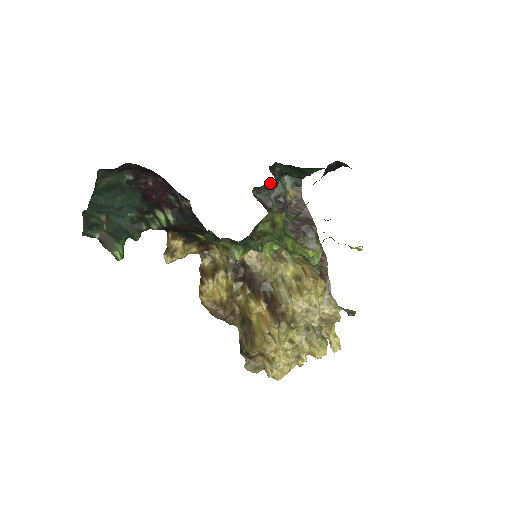
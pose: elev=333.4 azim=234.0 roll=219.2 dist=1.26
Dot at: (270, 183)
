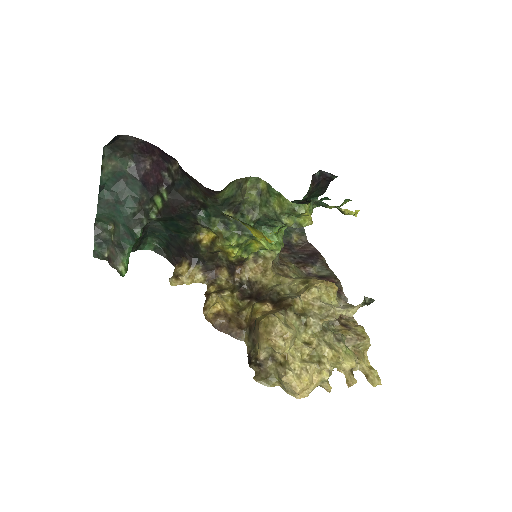
Dot at: occluded
